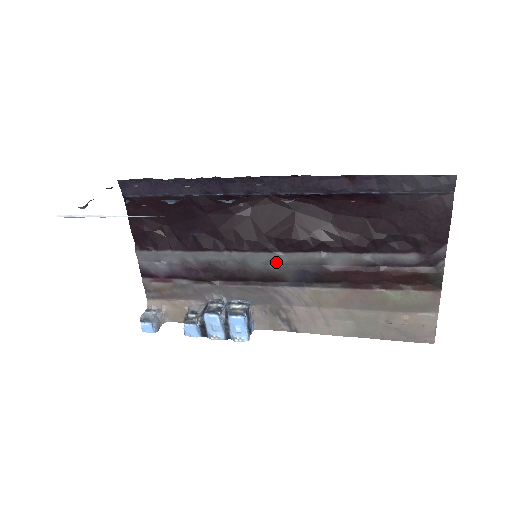
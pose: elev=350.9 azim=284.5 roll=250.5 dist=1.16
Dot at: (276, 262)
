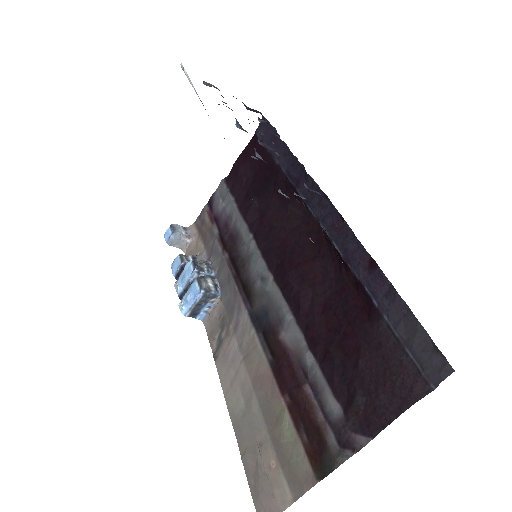
Dot at: (263, 281)
